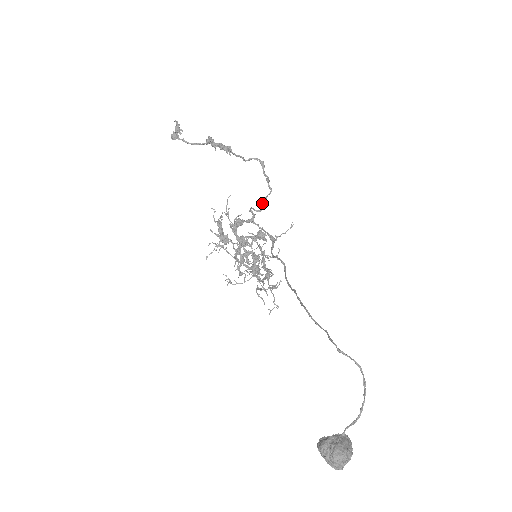
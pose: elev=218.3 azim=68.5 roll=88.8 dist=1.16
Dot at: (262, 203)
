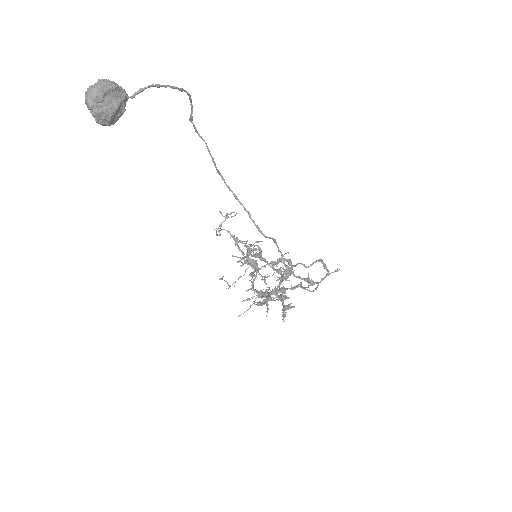
Dot at: occluded
